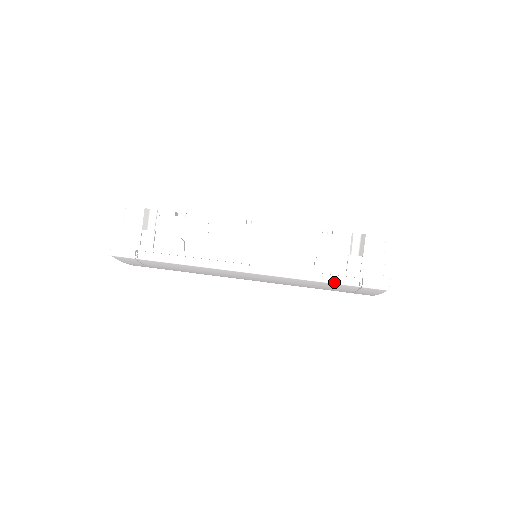
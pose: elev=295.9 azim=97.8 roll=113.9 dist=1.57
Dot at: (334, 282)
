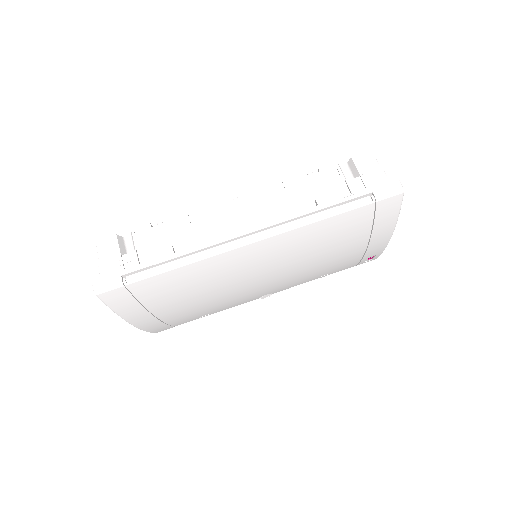
Dot at: (346, 209)
